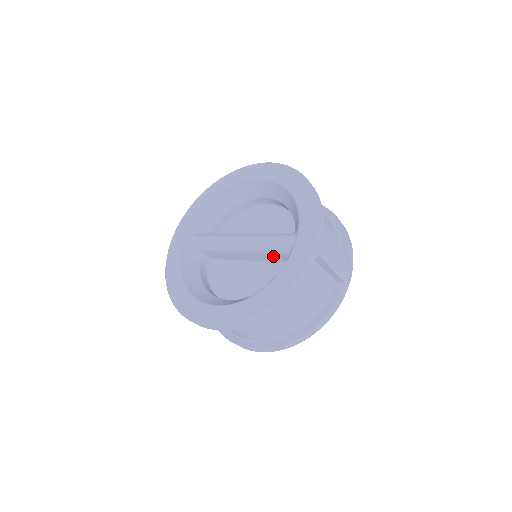
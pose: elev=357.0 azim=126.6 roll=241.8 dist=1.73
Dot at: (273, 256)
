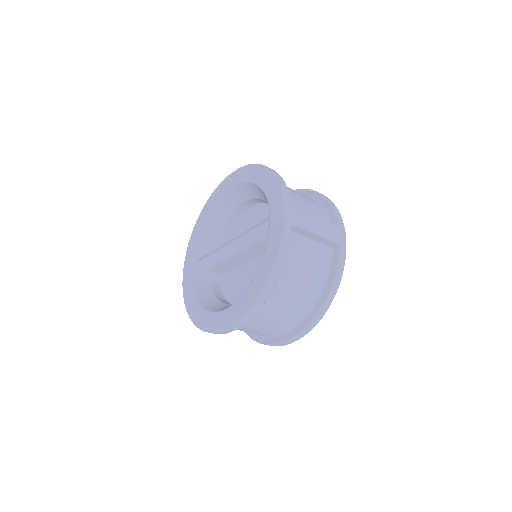
Dot at: (262, 246)
